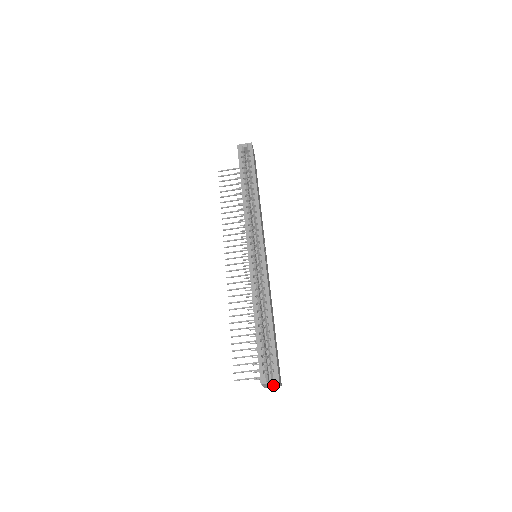
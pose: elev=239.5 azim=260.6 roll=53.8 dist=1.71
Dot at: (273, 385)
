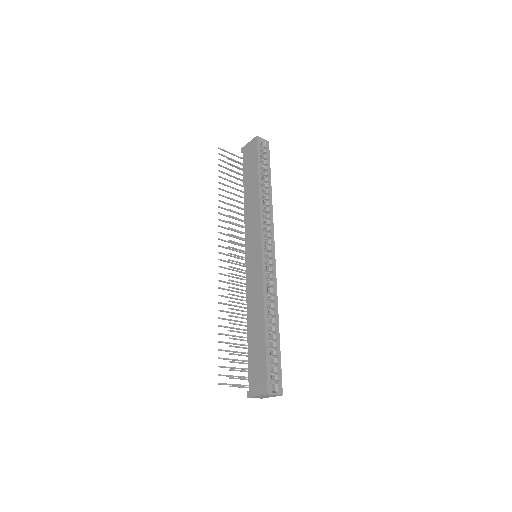
Dot at: (264, 396)
